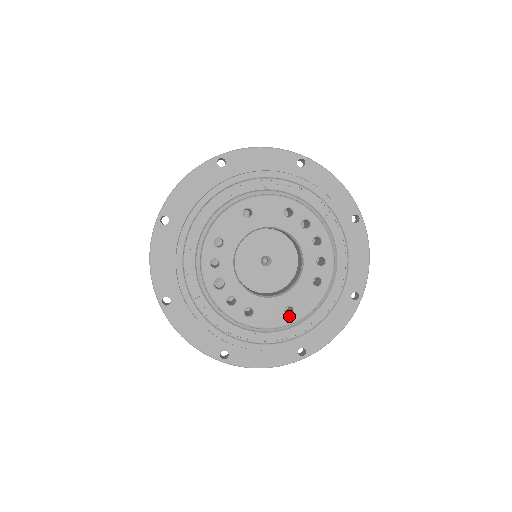
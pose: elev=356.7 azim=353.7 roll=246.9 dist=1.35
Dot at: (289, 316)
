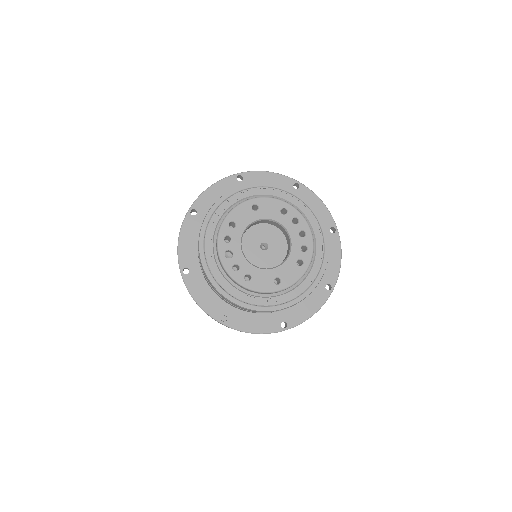
Dot at: (277, 285)
